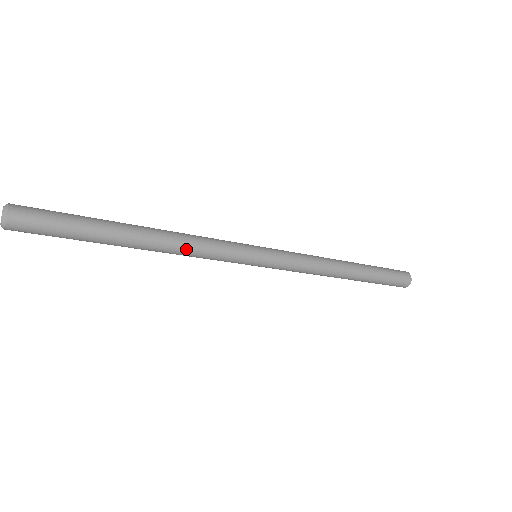
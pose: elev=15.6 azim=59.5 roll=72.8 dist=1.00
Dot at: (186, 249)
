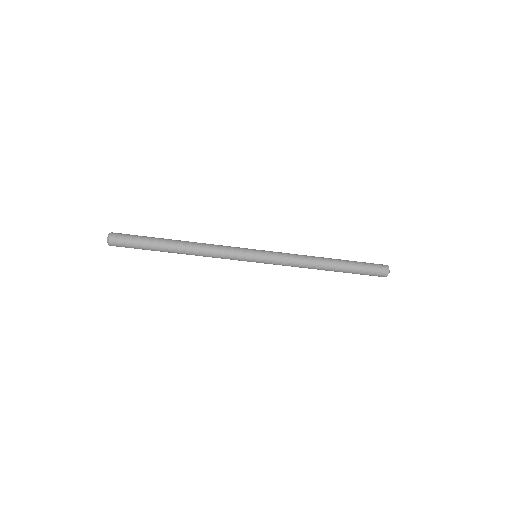
Dot at: (206, 254)
